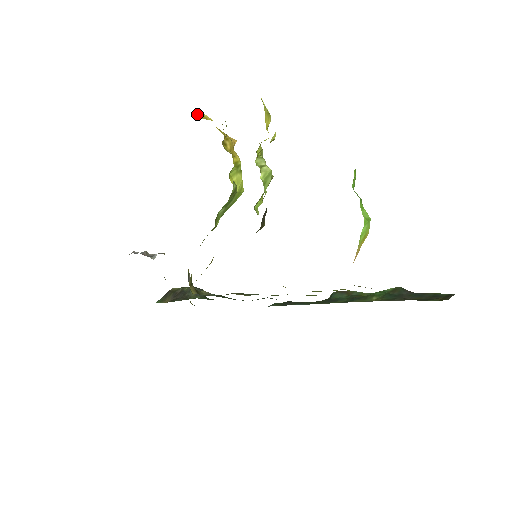
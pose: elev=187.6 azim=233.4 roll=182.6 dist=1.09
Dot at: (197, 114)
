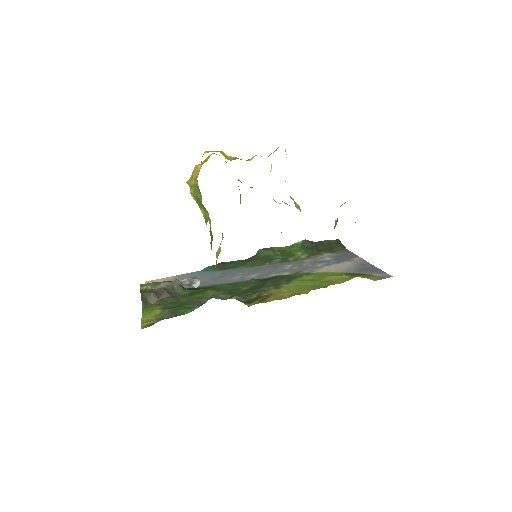
Dot at: occluded
